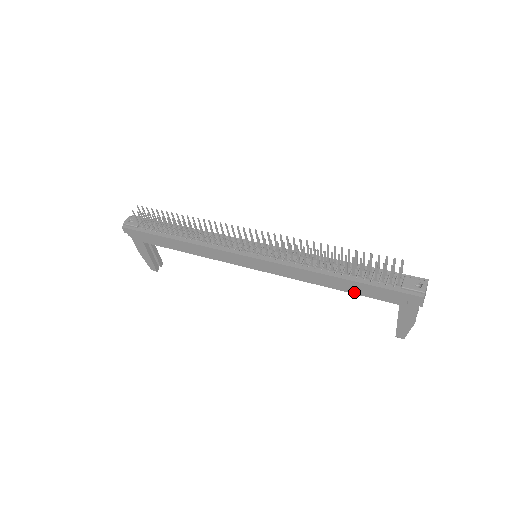
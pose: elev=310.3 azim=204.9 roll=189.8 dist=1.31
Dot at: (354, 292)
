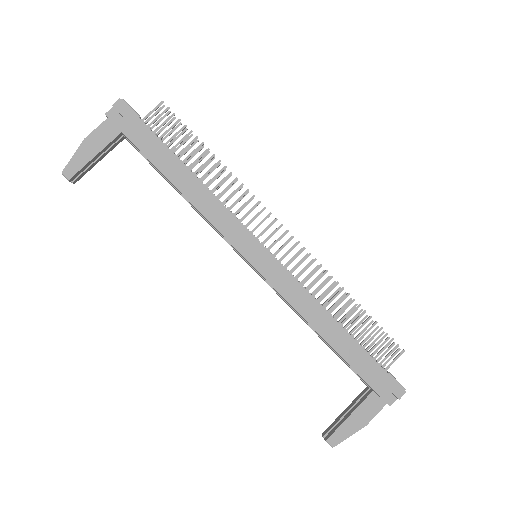
Dot at: (342, 354)
